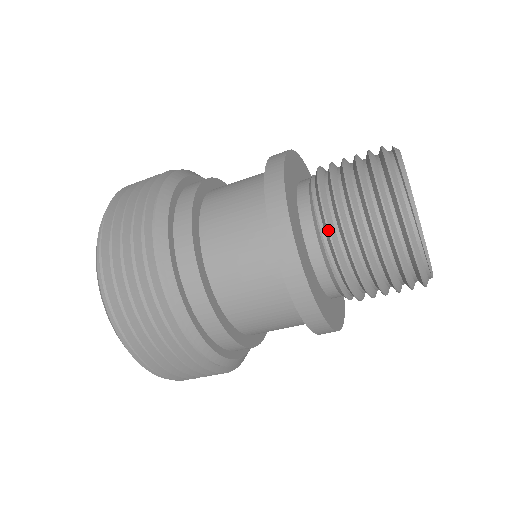
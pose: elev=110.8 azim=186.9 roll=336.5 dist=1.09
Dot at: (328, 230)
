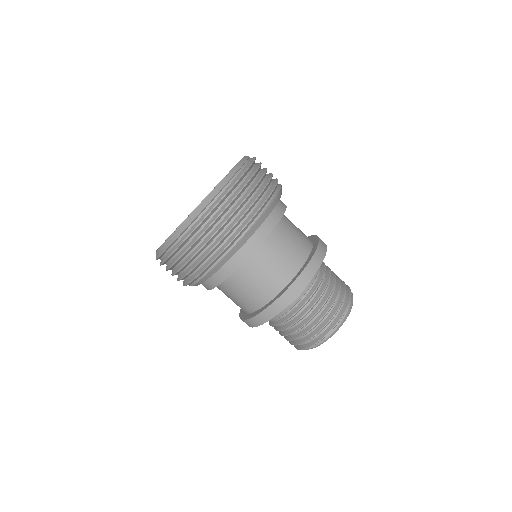
Dot at: (306, 302)
